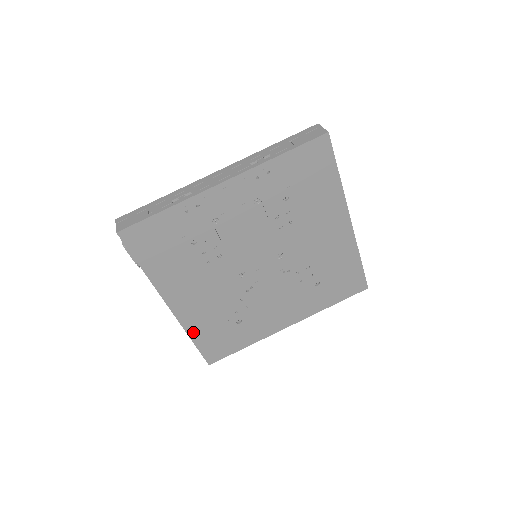
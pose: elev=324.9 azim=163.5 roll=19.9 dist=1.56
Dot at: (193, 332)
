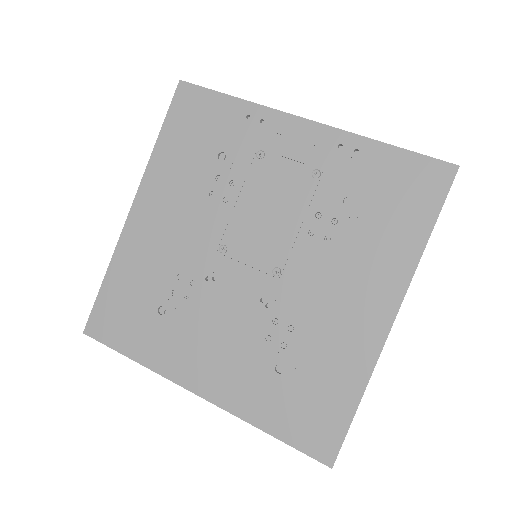
Dot at: (117, 266)
